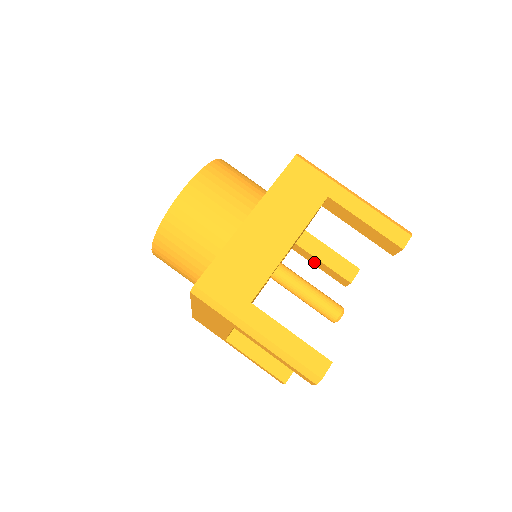
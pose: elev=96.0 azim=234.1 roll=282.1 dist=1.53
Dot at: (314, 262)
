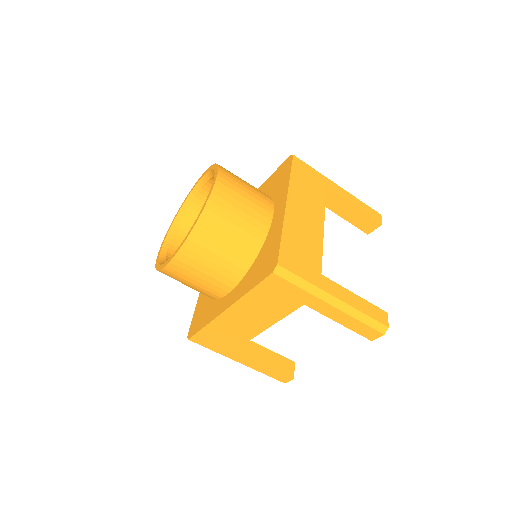
Dot at: occluded
